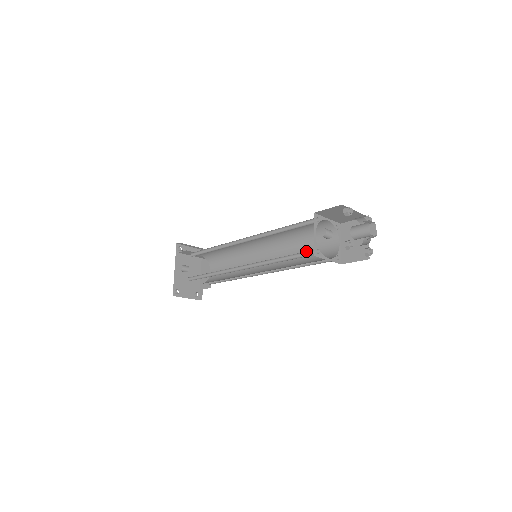
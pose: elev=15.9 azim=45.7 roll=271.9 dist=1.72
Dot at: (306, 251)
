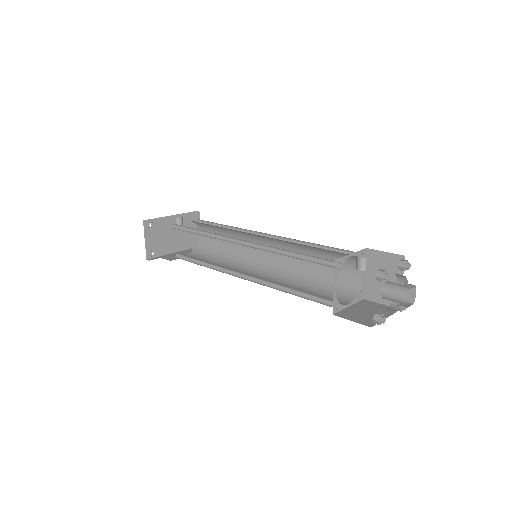
Dot at: (326, 260)
